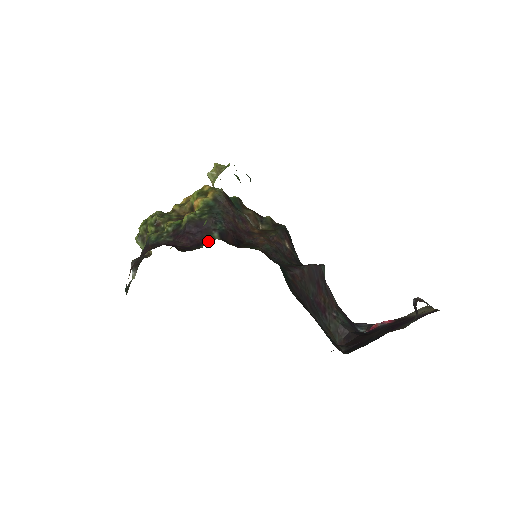
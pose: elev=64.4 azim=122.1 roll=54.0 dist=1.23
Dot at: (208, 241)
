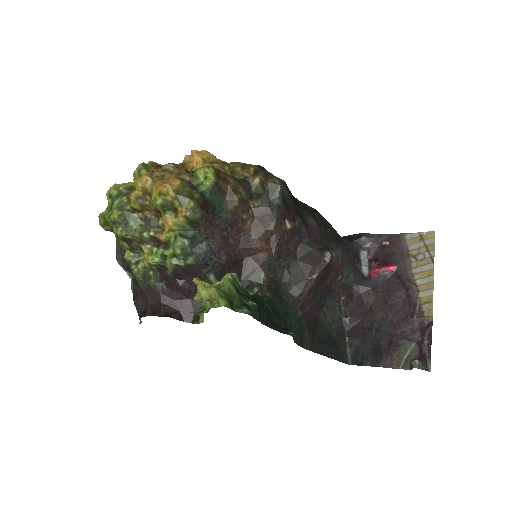
Dot at: occluded
